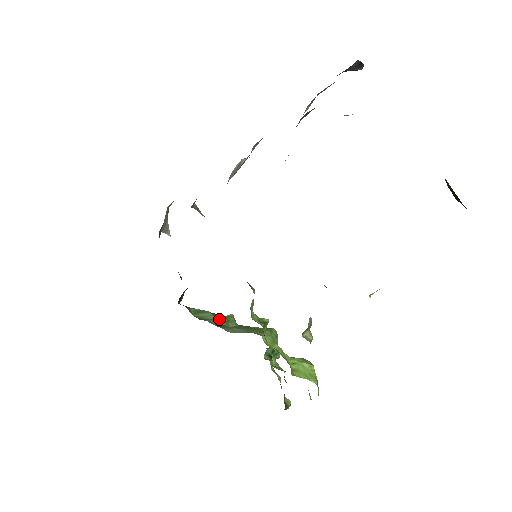
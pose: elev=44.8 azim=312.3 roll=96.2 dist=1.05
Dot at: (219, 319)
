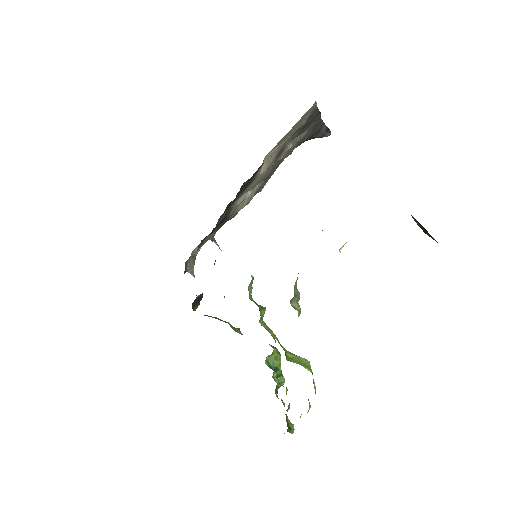
Dot at: (225, 321)
